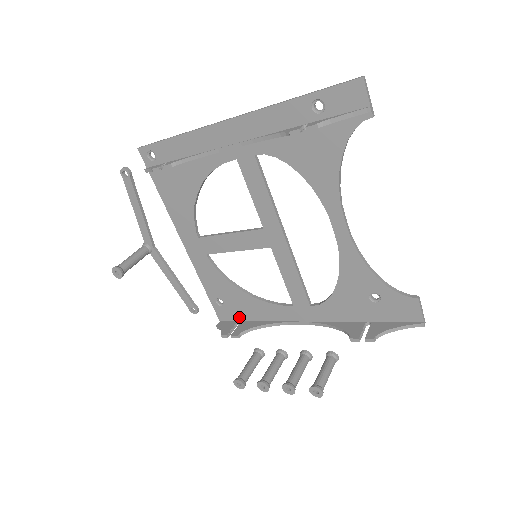
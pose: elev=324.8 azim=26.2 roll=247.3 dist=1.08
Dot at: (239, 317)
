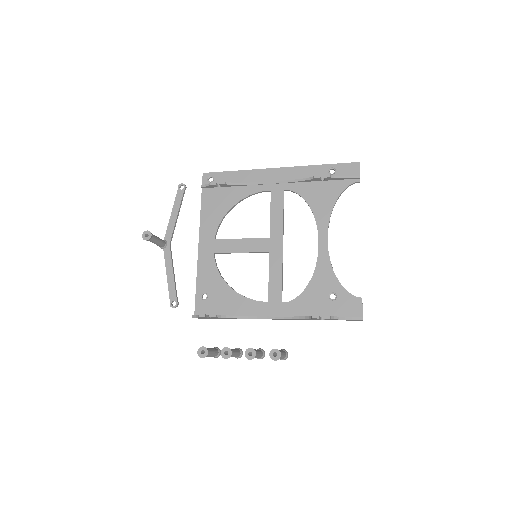
Dot at: (215, 311)
